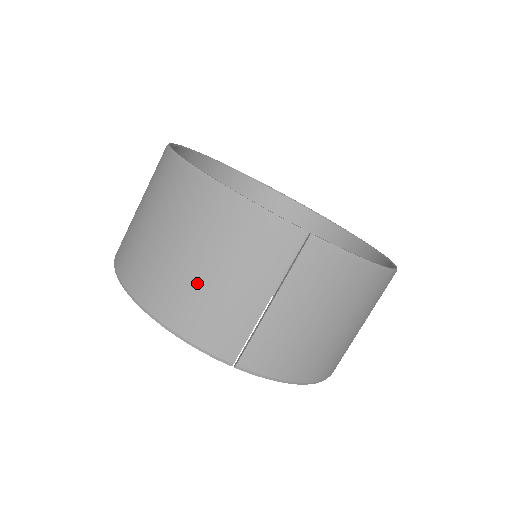
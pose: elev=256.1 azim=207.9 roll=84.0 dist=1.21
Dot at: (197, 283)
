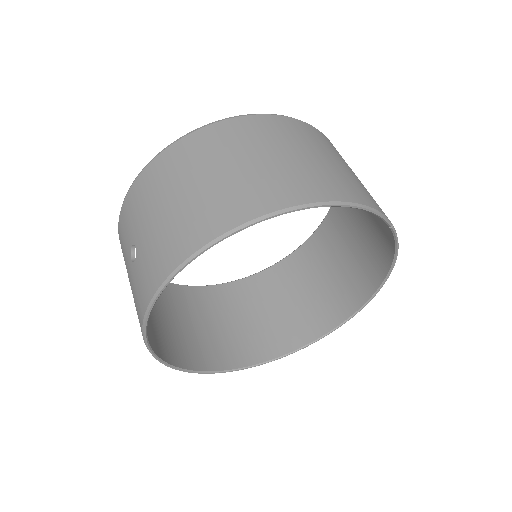
Dot at: (333, 168)
